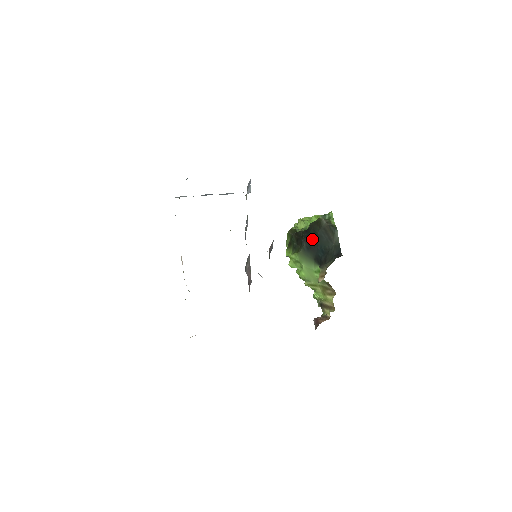
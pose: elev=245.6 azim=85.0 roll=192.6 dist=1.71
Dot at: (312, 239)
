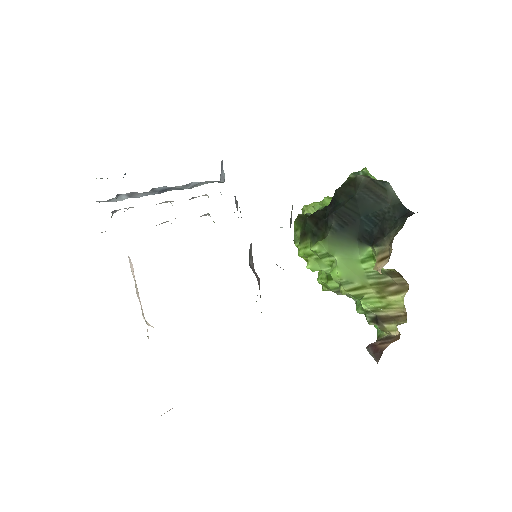
Dot at: (346, 209)
